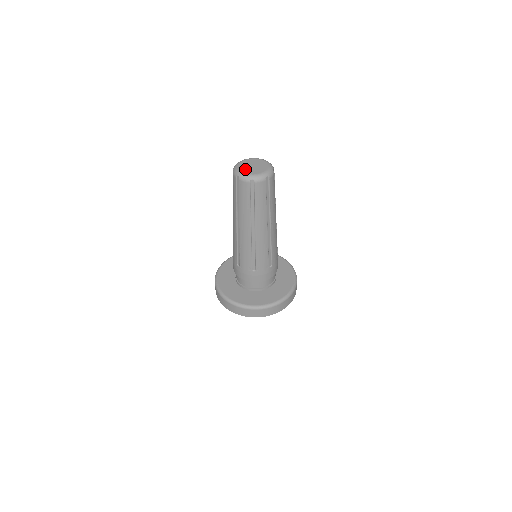
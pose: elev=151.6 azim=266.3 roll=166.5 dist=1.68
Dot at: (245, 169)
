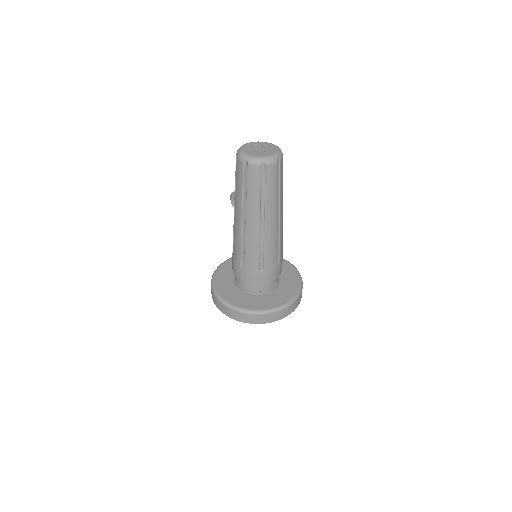
Dot at: (252, 152)
